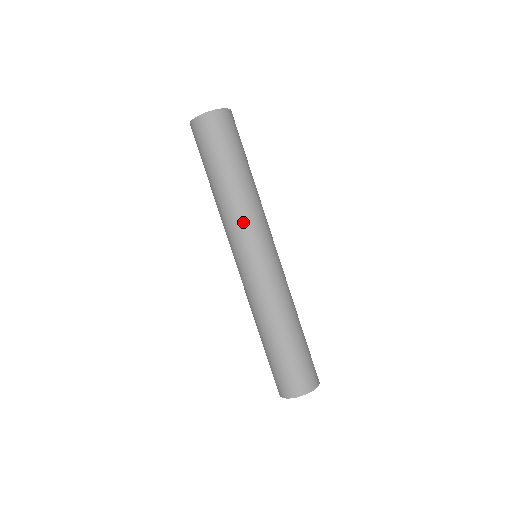
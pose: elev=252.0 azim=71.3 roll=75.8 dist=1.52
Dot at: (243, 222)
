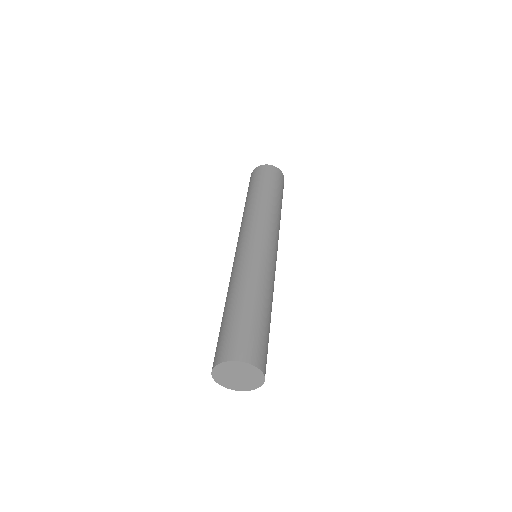
Dot at: (262, 219)
